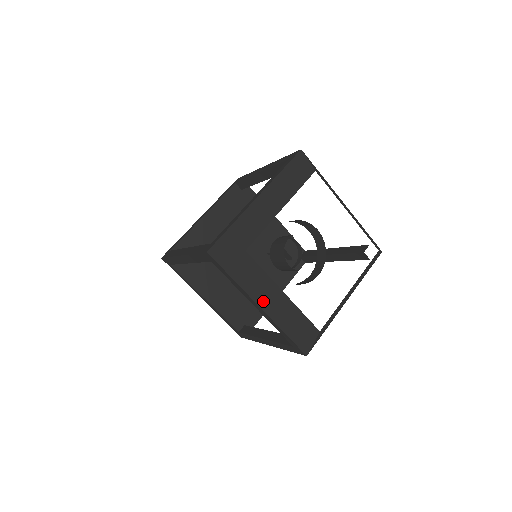
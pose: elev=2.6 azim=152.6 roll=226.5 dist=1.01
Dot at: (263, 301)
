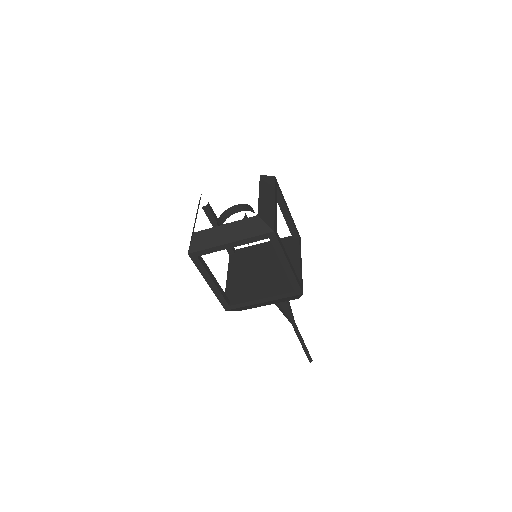
Dot at: (227, 239)
